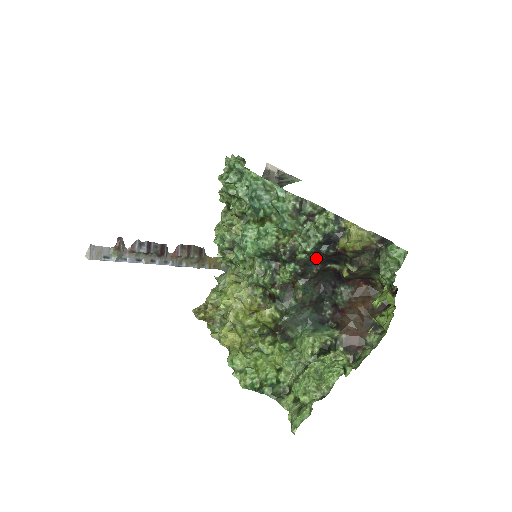
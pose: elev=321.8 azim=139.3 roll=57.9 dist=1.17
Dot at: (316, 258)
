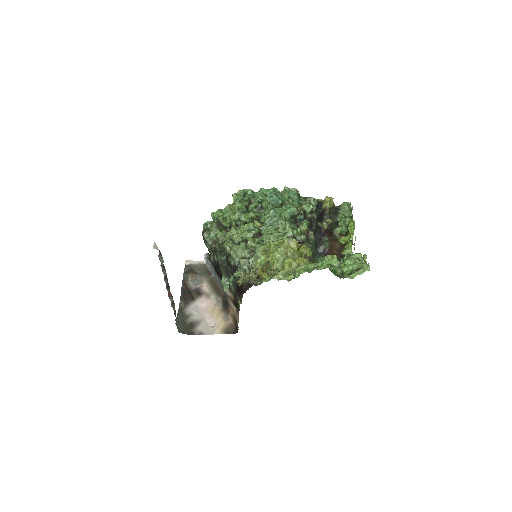
Dot at: (316, 215)
